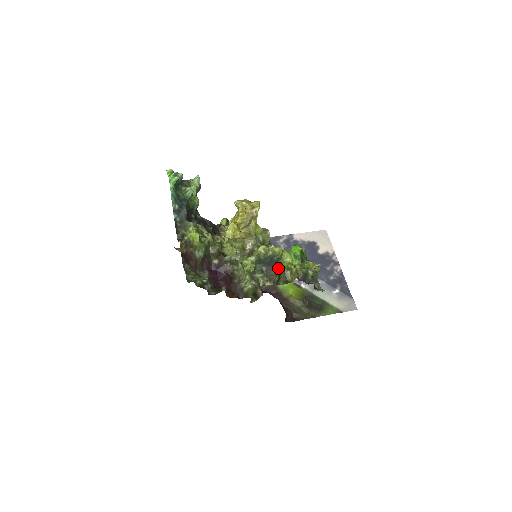
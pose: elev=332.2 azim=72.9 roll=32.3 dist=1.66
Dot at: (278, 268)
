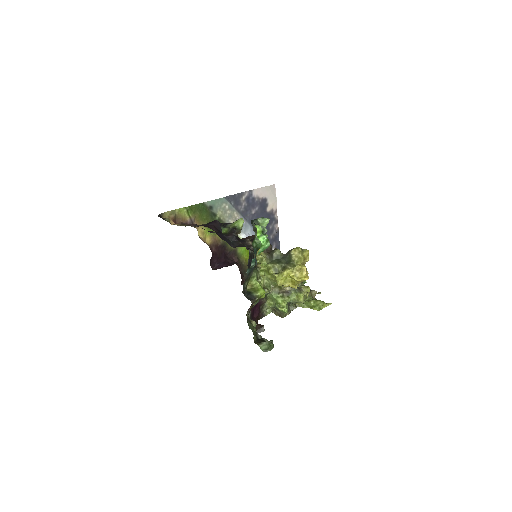
Dot at: occluded
